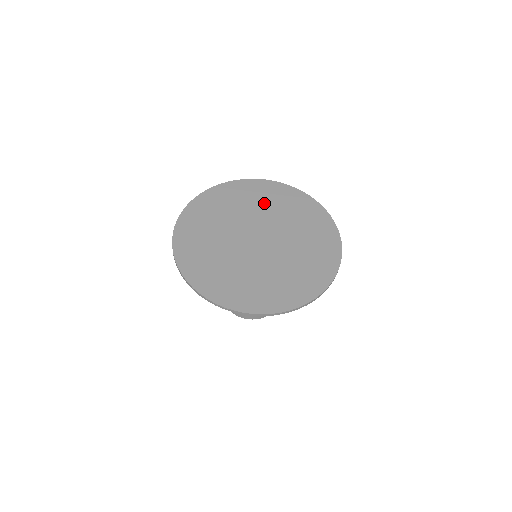
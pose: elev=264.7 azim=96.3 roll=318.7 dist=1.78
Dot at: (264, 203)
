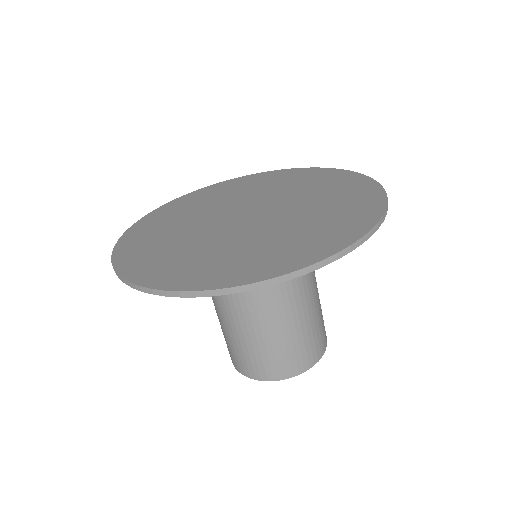
Dot at: (198, 207)
